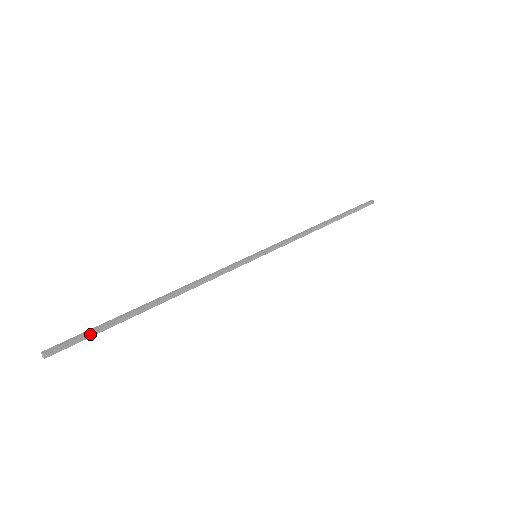
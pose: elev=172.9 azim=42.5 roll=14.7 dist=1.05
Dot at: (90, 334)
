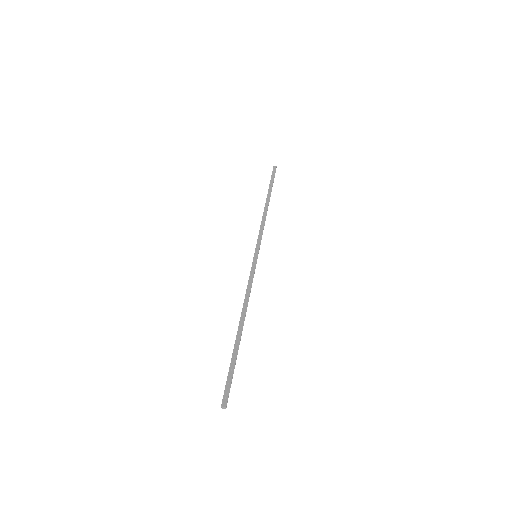
Dot at: (232, 376)
